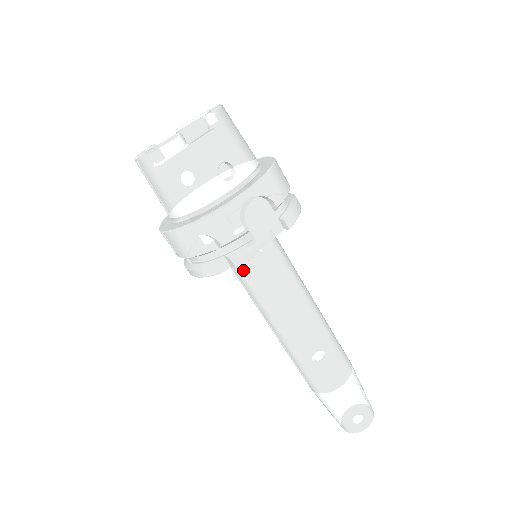
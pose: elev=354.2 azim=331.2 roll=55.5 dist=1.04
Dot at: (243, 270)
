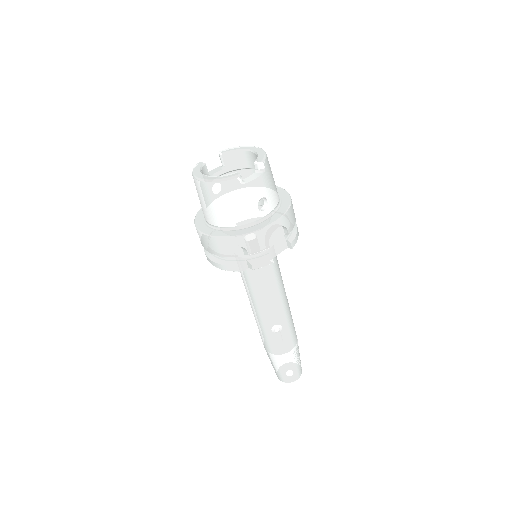
Dot at: occluded
